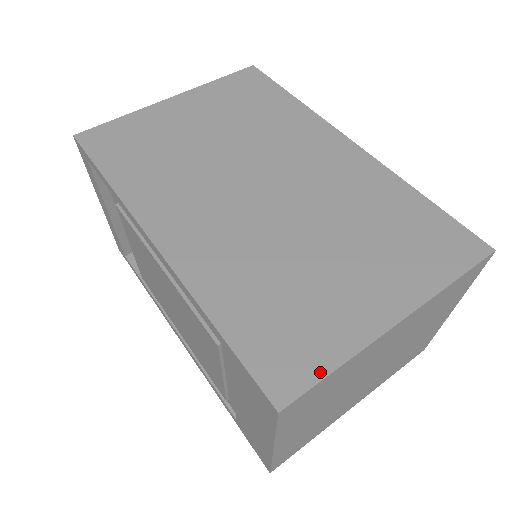
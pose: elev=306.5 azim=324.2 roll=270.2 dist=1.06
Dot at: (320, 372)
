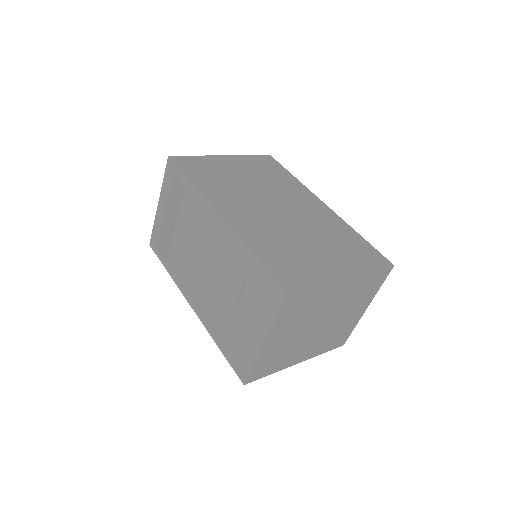
Dot at: (308, 285)
